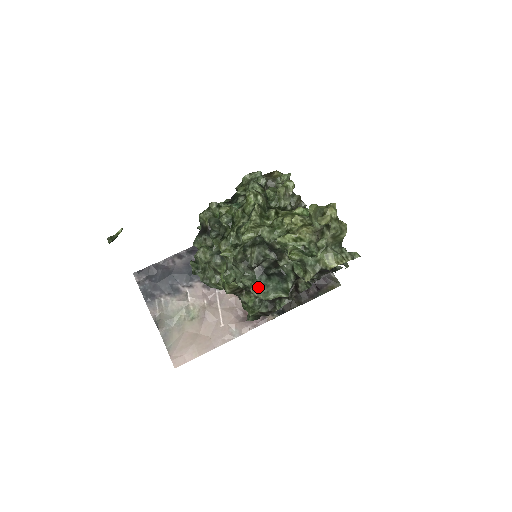
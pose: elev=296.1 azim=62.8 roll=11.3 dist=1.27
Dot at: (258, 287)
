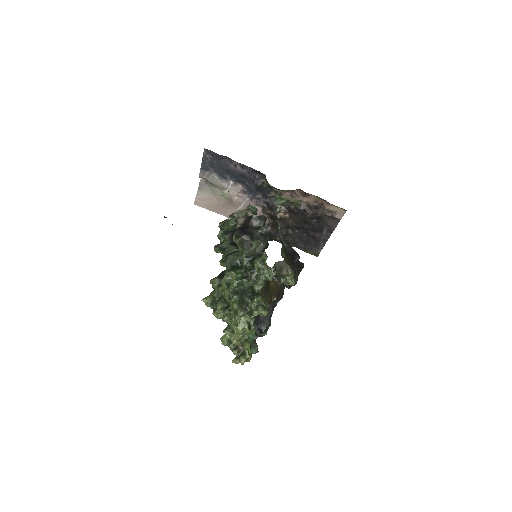
Dot at: (215, 307)
